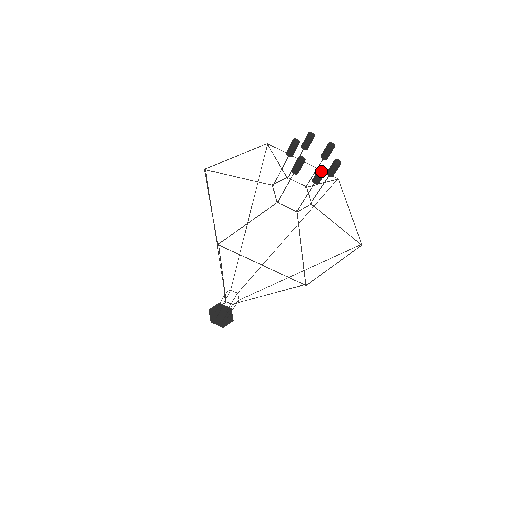
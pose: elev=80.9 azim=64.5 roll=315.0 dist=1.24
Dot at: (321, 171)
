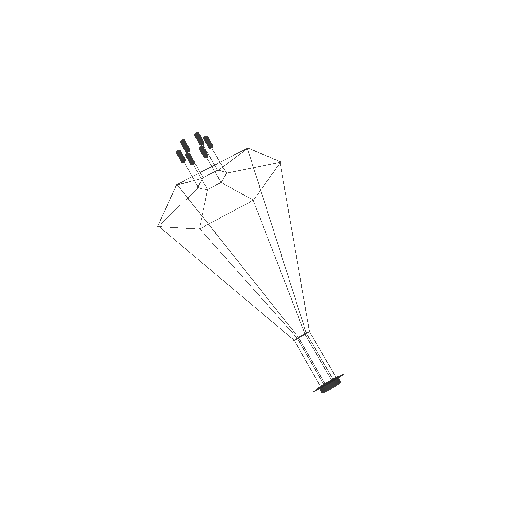
Dot at: (195, 133)
